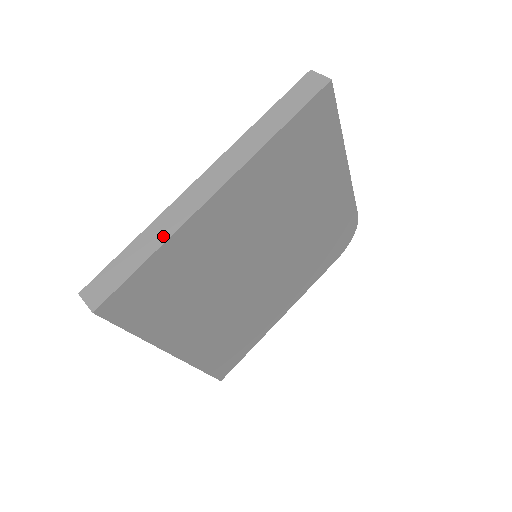
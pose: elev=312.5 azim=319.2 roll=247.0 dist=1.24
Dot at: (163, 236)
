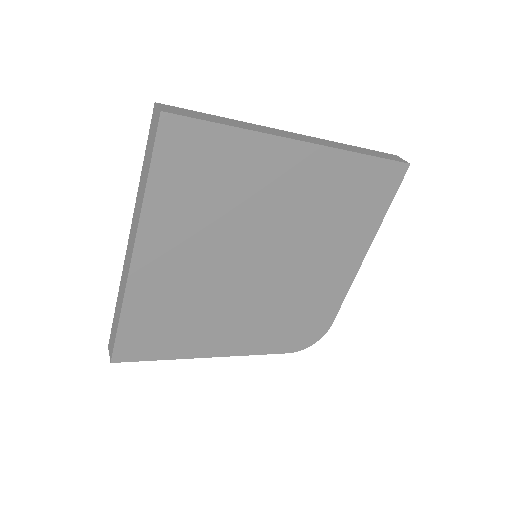
Dot at: (249, 128)
